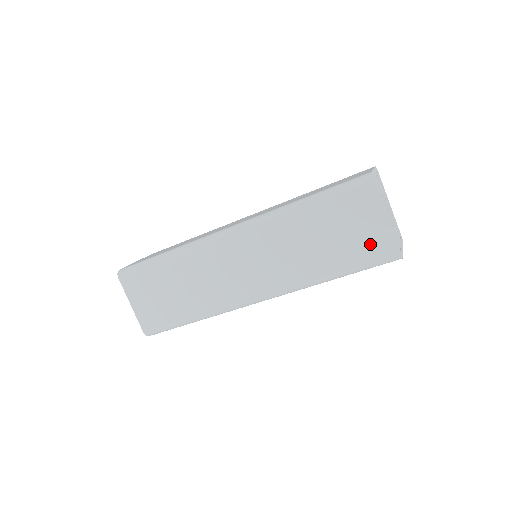
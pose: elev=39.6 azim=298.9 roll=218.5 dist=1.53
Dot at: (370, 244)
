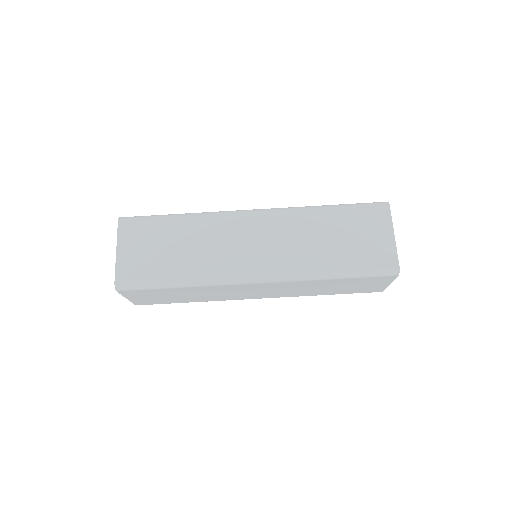
Dot at: (376, 253)
